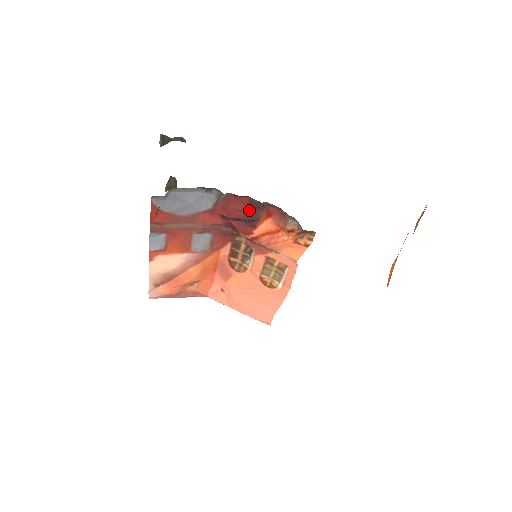
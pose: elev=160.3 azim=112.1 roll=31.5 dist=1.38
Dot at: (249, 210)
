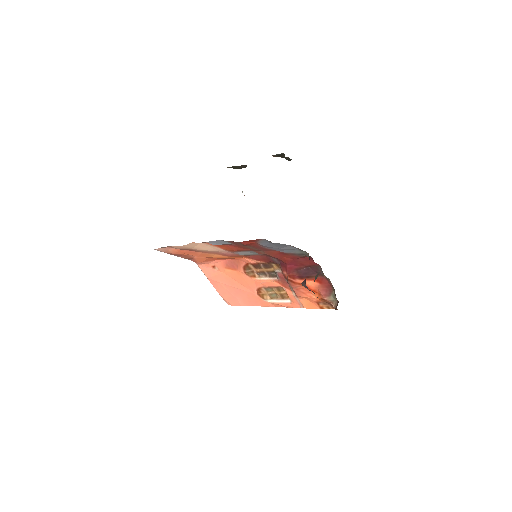
Dot at: (309, 268)
